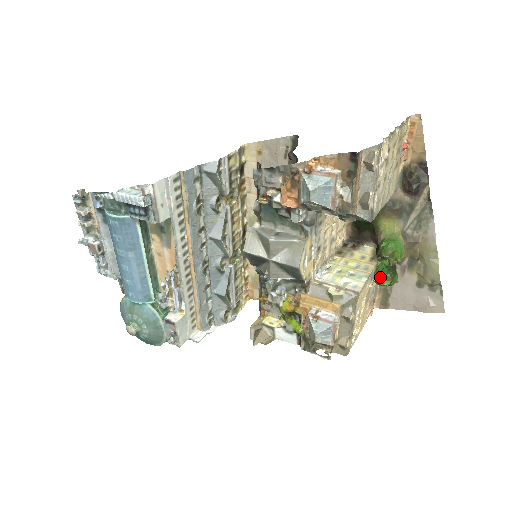
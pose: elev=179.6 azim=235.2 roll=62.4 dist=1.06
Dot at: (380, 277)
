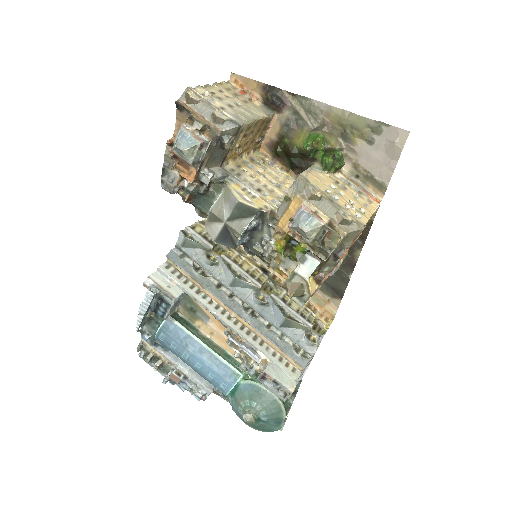
Dot at: occluded
